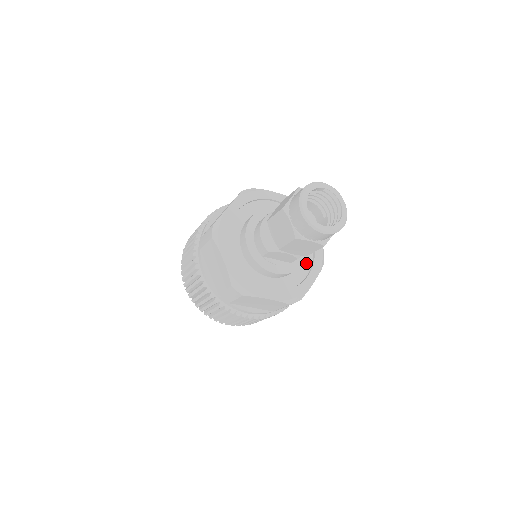
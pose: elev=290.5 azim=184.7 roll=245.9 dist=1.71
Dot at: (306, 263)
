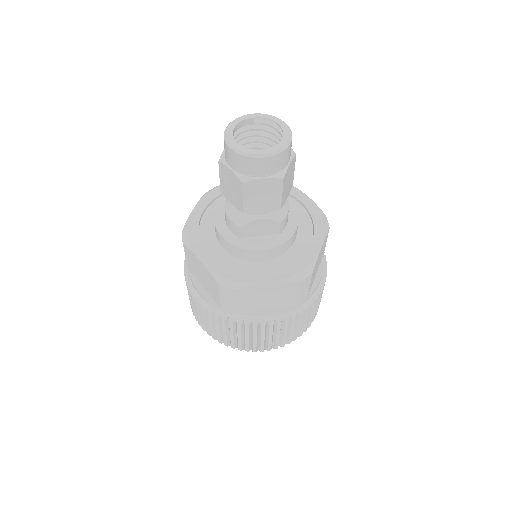
Dot at: (305, 233)
